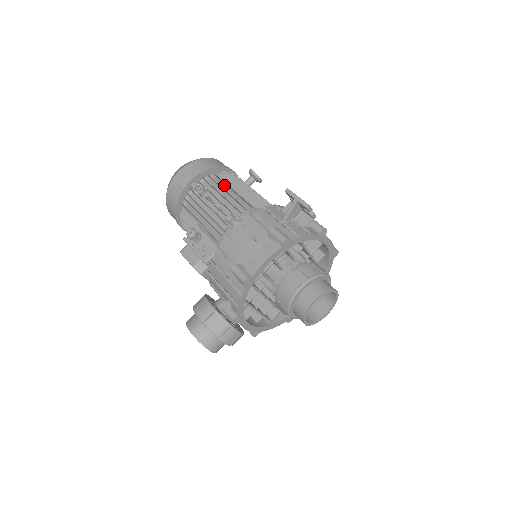
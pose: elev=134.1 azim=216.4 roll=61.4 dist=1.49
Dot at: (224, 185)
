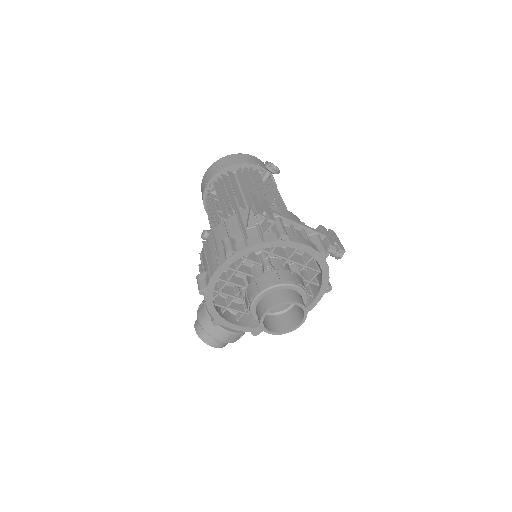
Dot at: occluded
